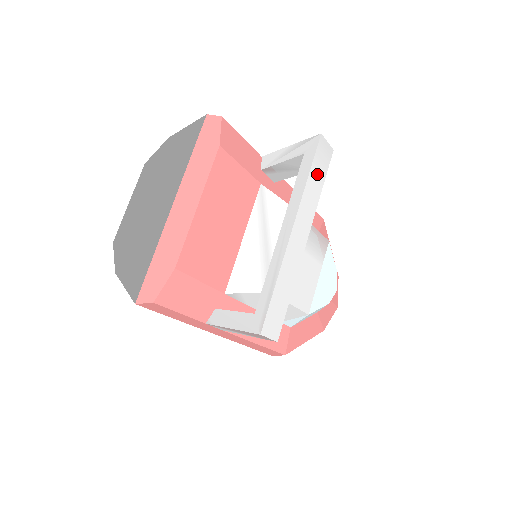
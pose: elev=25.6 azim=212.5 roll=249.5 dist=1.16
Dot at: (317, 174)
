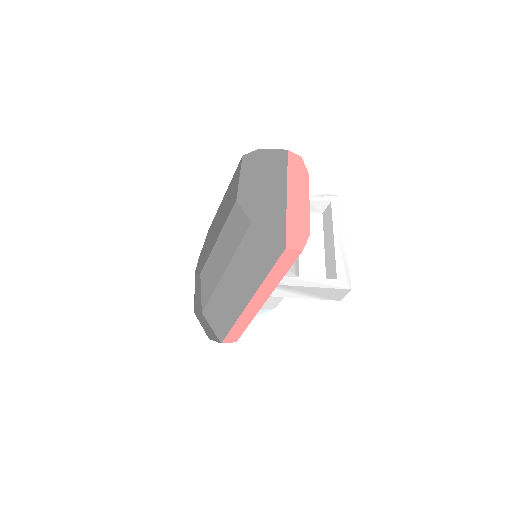
Dot at: occluded
